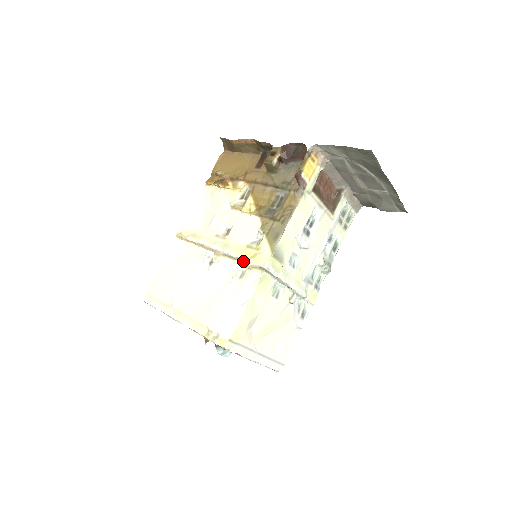
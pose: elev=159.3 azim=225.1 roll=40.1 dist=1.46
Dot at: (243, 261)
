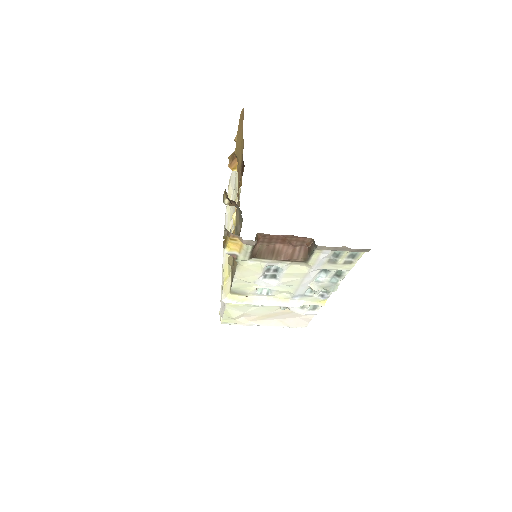
Dot at: occluded
